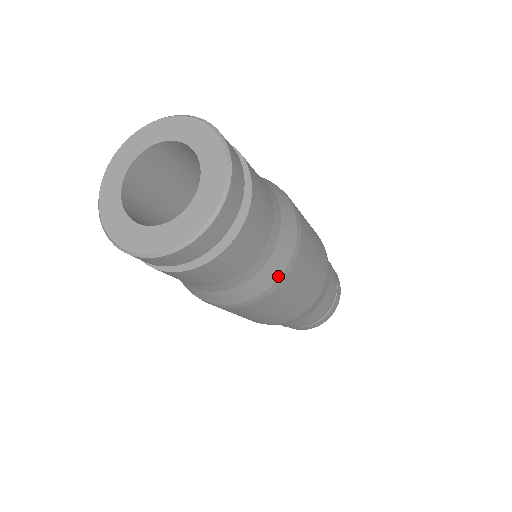
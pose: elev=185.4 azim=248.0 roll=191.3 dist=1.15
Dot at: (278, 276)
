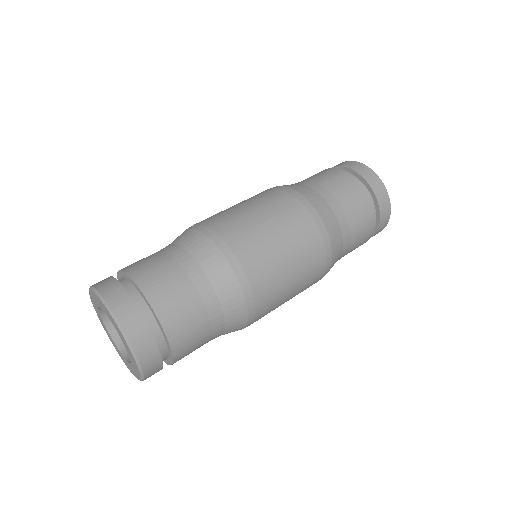
Dot at: (243, 327)
